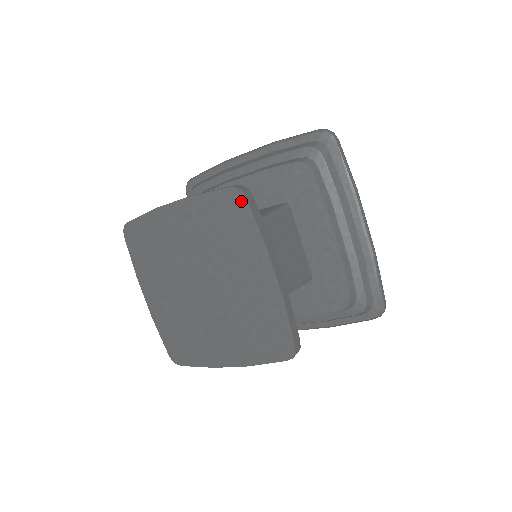
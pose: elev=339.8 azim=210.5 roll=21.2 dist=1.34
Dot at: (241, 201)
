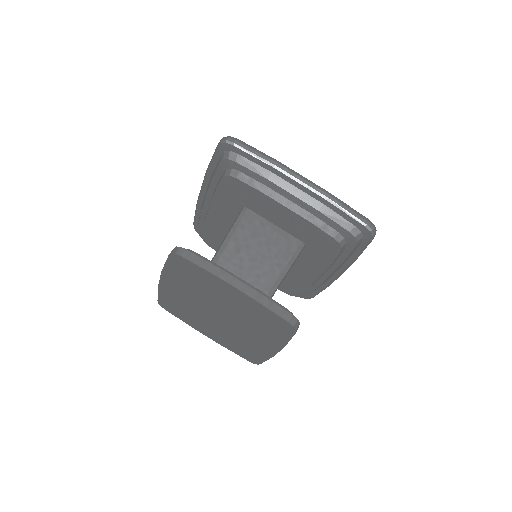
Dot at: (180, 259)
